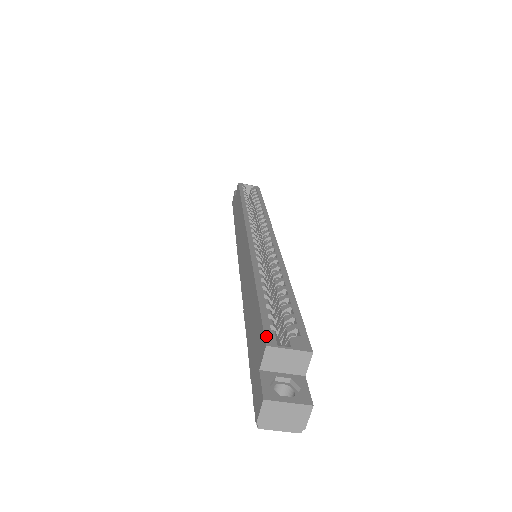
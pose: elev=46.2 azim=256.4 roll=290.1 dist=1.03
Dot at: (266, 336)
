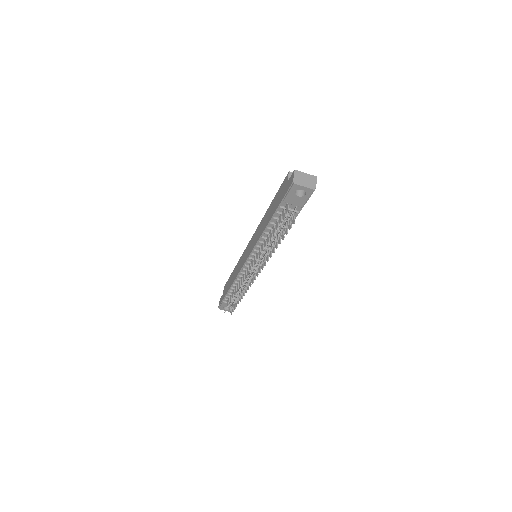
Dot at: occluded
